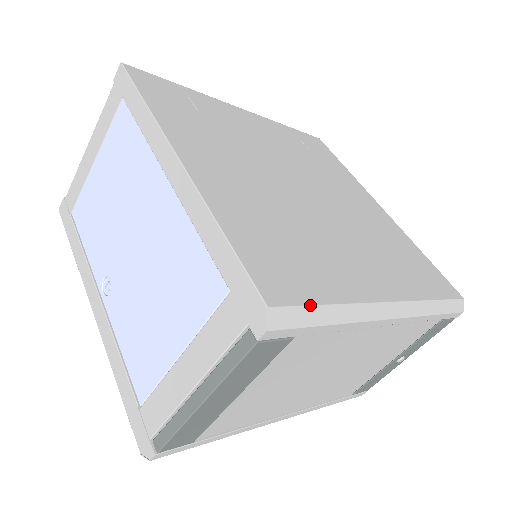
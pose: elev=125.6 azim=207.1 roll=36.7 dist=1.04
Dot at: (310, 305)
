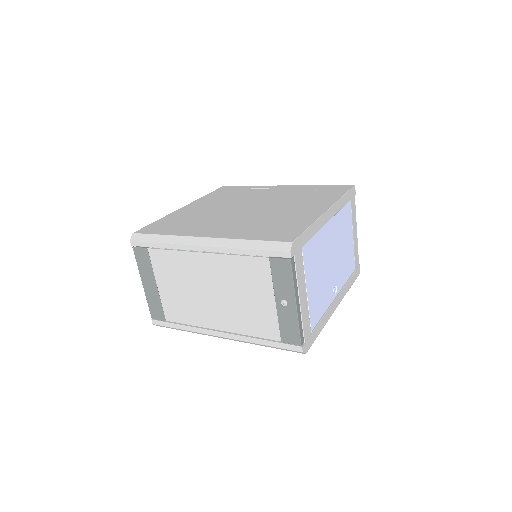
Dot at: (150, 234)
